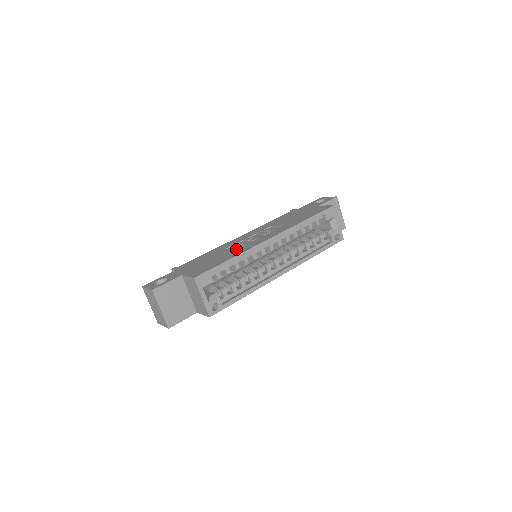
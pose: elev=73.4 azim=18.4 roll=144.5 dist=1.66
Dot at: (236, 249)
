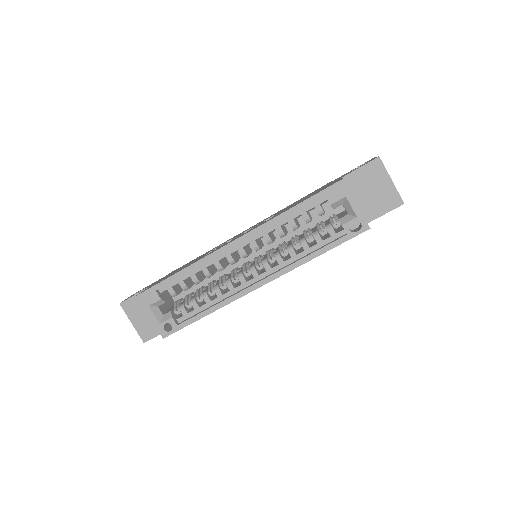
Dot at: occluded
